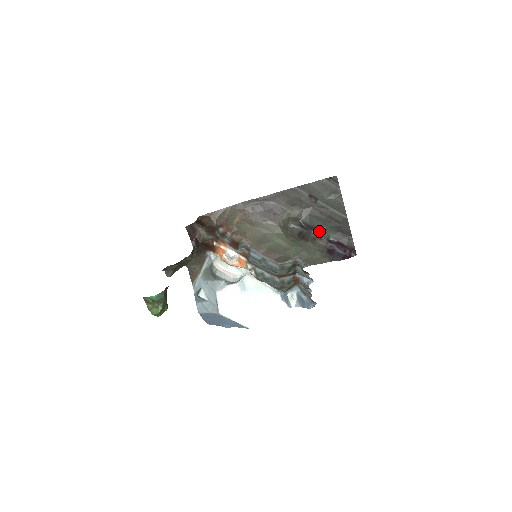
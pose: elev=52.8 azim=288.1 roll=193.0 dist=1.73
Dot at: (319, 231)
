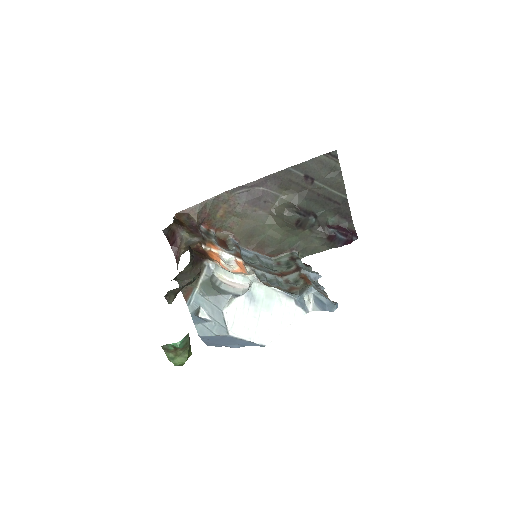
Dot at: (317, 216)
